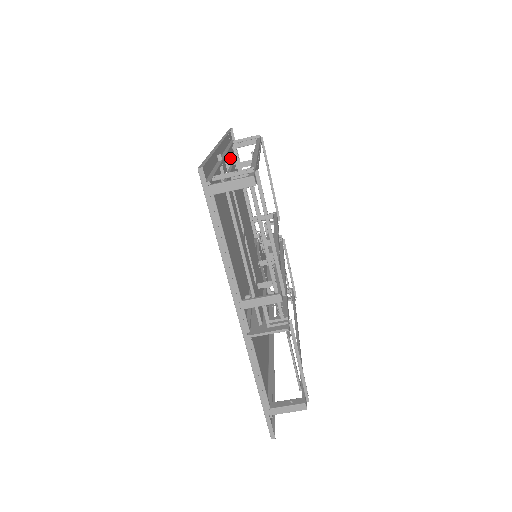
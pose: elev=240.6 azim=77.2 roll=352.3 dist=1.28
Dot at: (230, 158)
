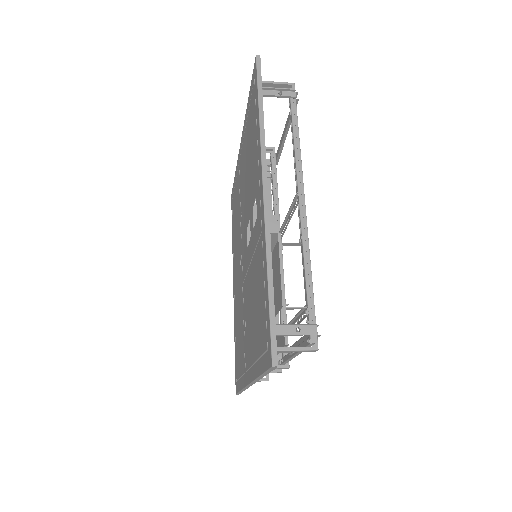
Dot at: (254, 135)
